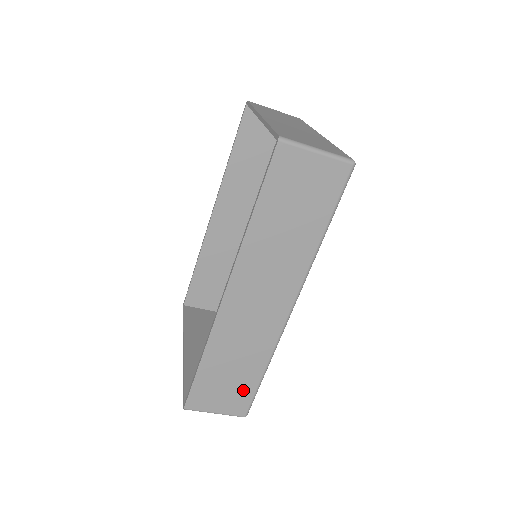
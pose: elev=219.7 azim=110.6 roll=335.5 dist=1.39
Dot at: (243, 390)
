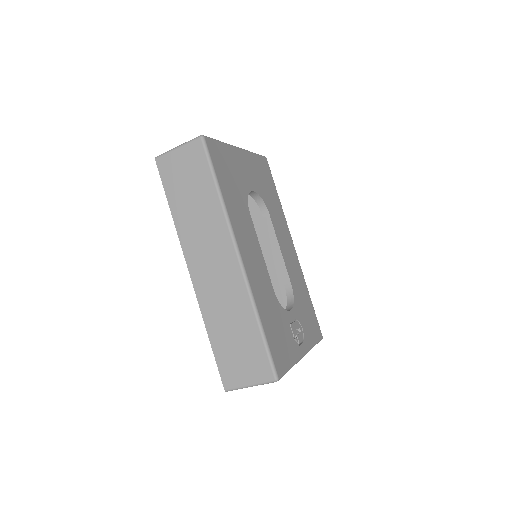
Dot at: (255, 351)
